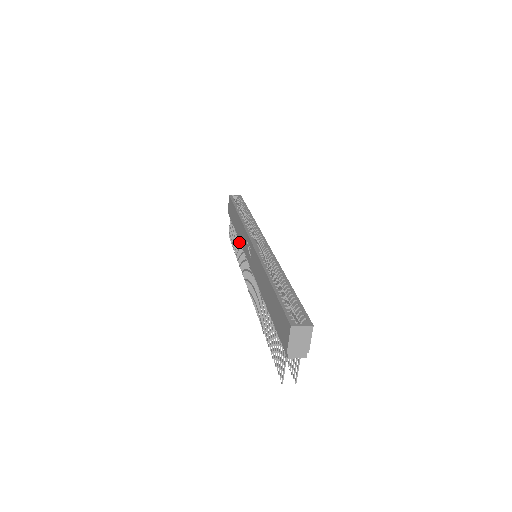
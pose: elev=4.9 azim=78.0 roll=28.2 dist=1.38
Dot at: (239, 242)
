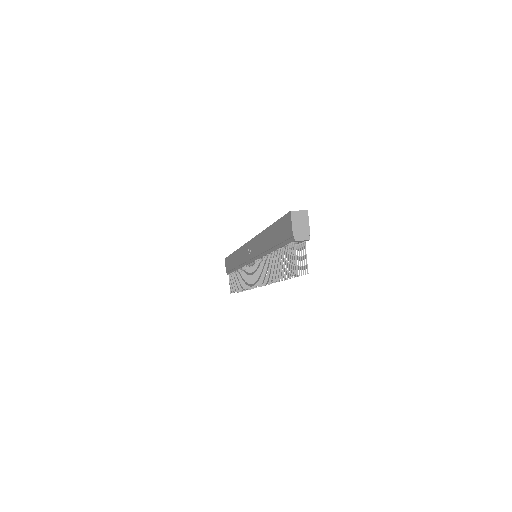
Dot at: (240, 272)
